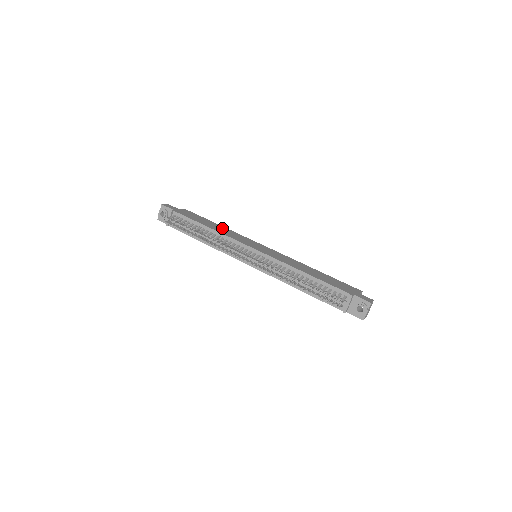
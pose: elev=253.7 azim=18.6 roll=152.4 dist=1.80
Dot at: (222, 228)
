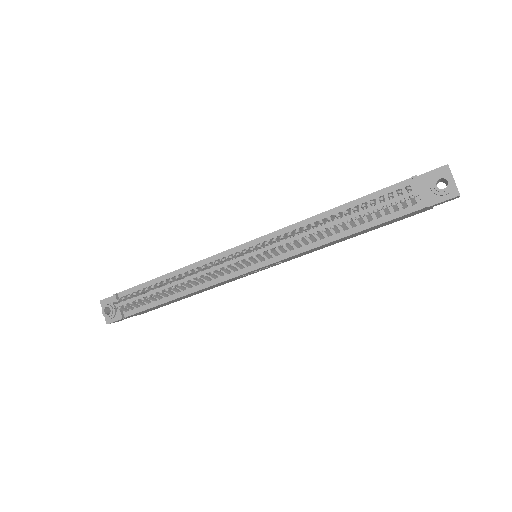
Dot at: occluded
